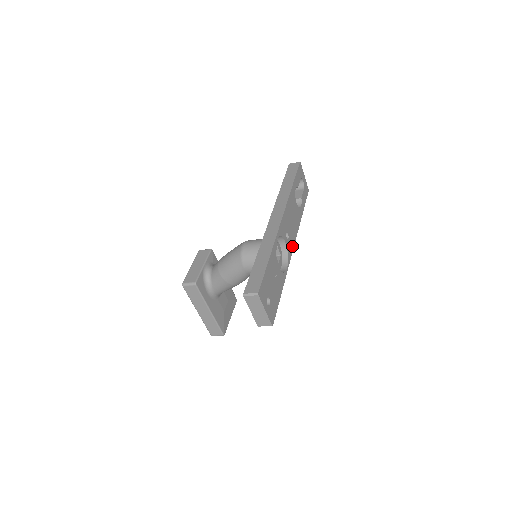
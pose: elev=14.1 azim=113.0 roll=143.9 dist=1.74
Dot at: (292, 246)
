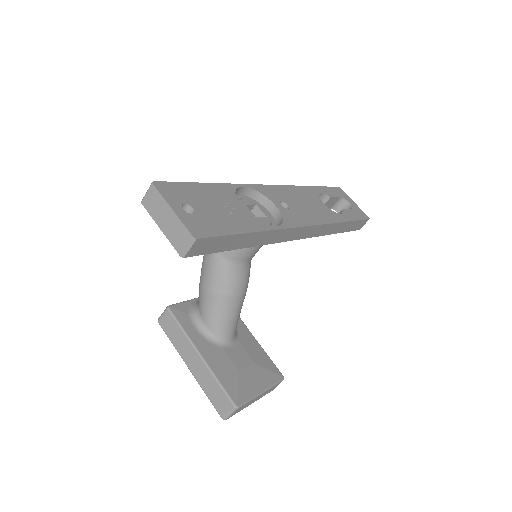
Dot at: (302, 223)
